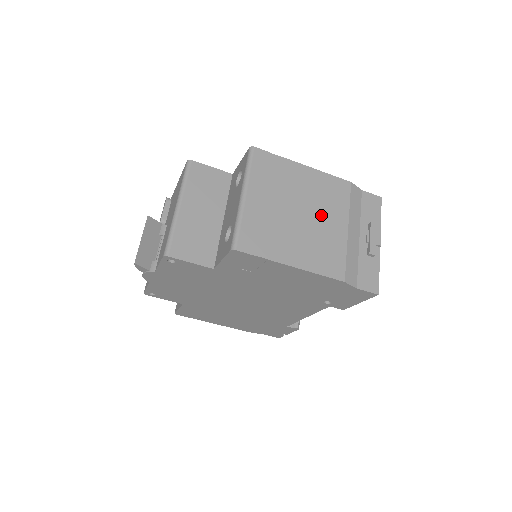
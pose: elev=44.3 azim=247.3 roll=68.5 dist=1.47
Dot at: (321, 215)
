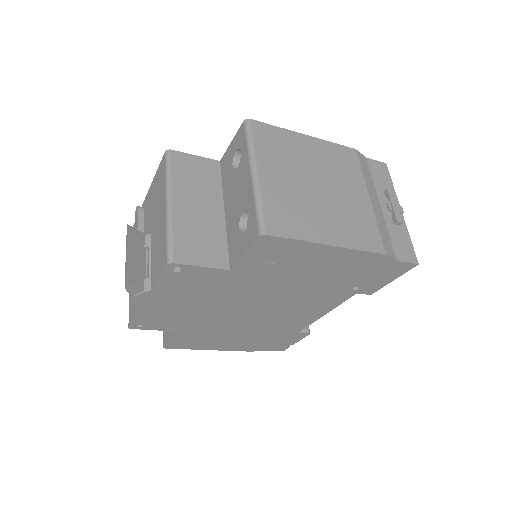
Dot at: (339, 186)
